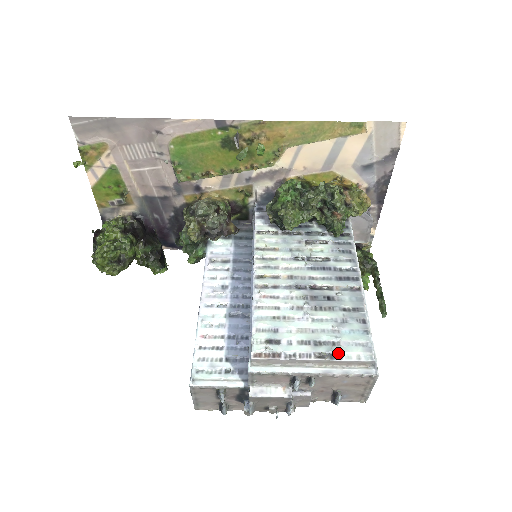
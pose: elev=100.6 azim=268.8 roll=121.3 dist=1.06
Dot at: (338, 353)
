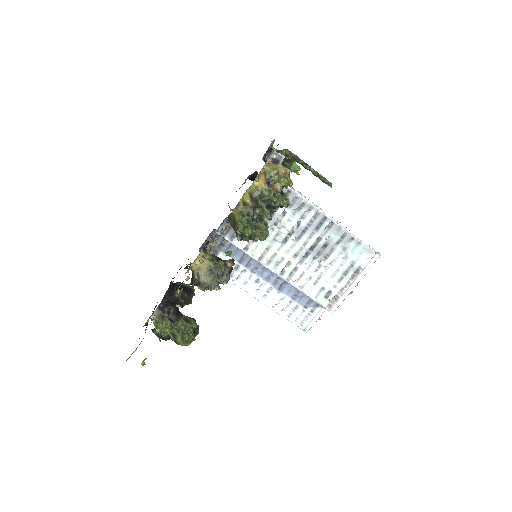
Dot at: (358, 268)
